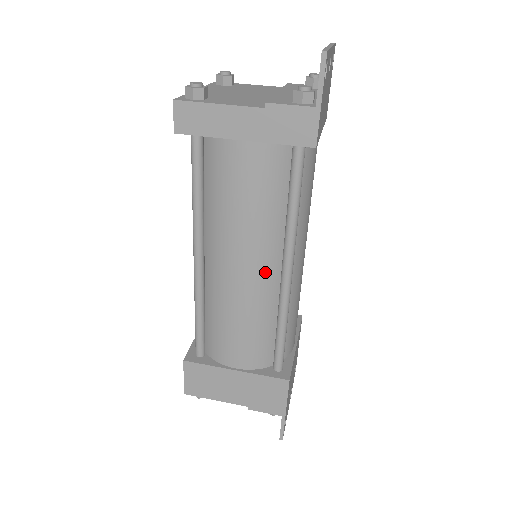
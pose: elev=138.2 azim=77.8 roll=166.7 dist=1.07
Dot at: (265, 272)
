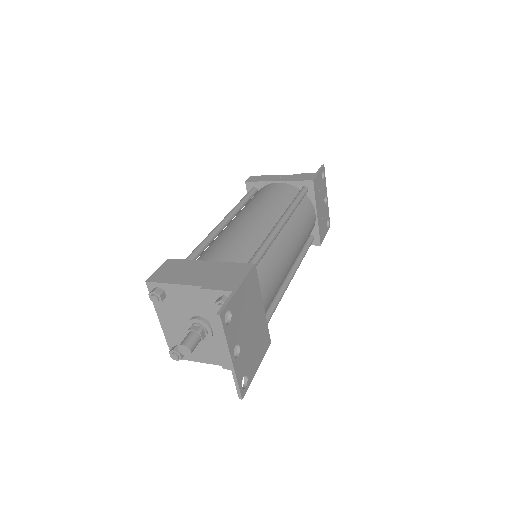
Dot at: (265, 221)
